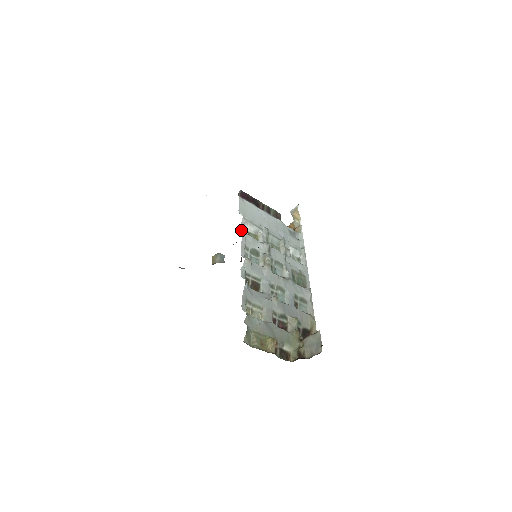
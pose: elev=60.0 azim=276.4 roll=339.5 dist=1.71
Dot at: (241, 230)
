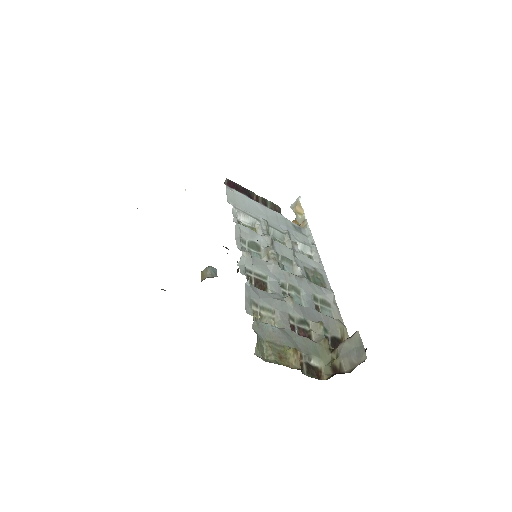
Dot at: (233, 220)
